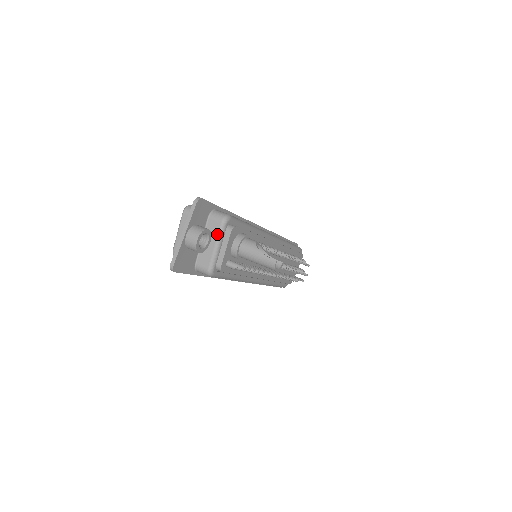
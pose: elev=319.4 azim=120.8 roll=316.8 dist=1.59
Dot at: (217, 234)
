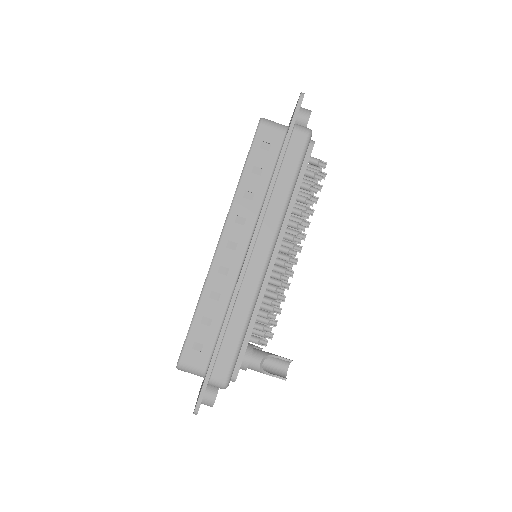
Dot at: occluded
